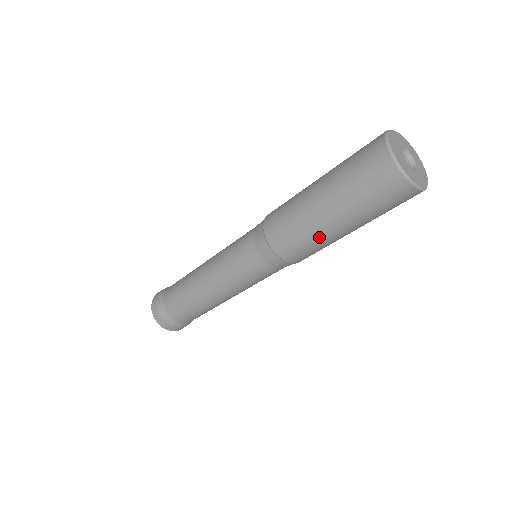
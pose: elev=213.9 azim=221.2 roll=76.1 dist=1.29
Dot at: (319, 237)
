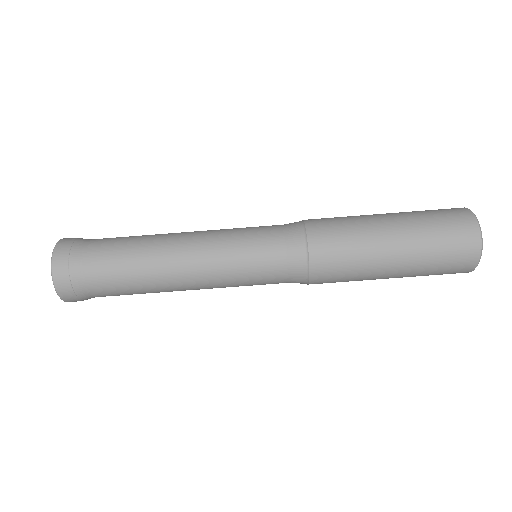
Dot at: (367, 246)
